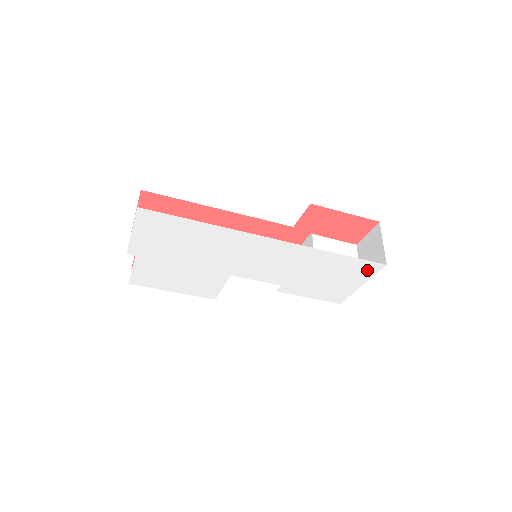
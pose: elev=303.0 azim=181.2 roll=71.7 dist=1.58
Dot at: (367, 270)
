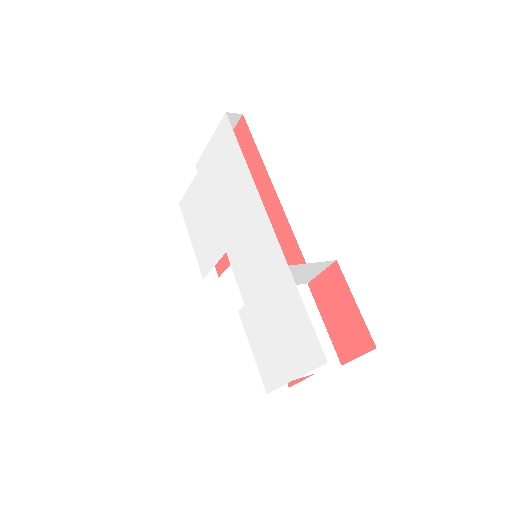
Dot at: (310, 354)
